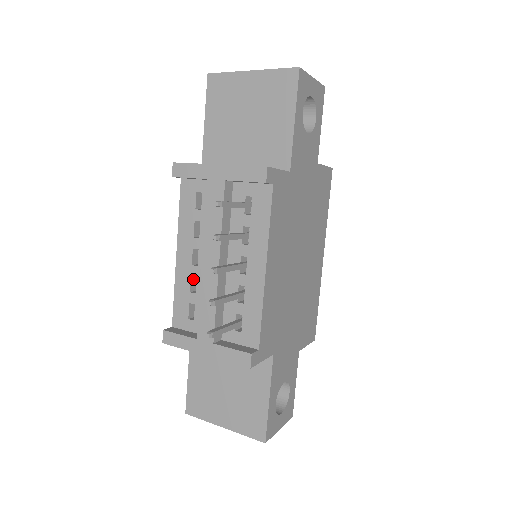
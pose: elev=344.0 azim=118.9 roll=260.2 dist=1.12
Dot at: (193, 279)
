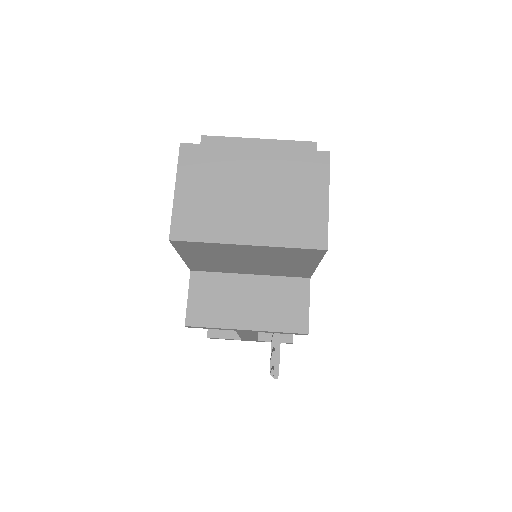
Dot at: occluded
